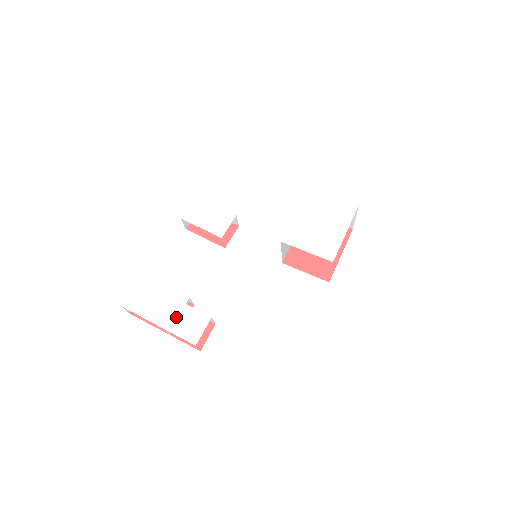
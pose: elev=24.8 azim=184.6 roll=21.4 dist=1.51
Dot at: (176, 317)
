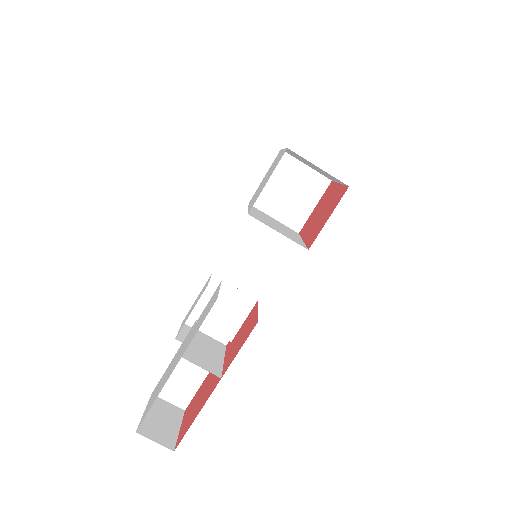
Dot at: (190, 337)
